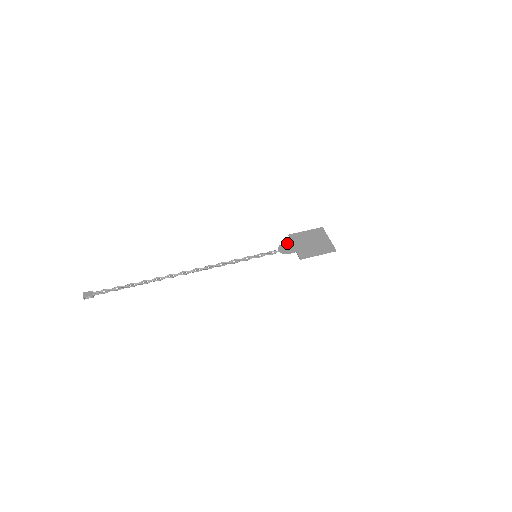
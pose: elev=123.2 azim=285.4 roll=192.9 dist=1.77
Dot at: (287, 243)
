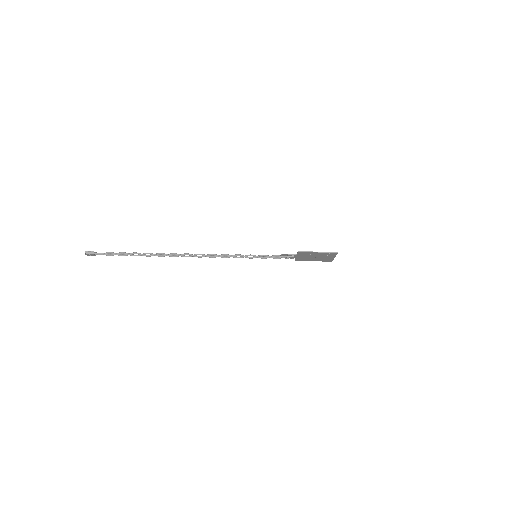
Dot at: (291, 257)
